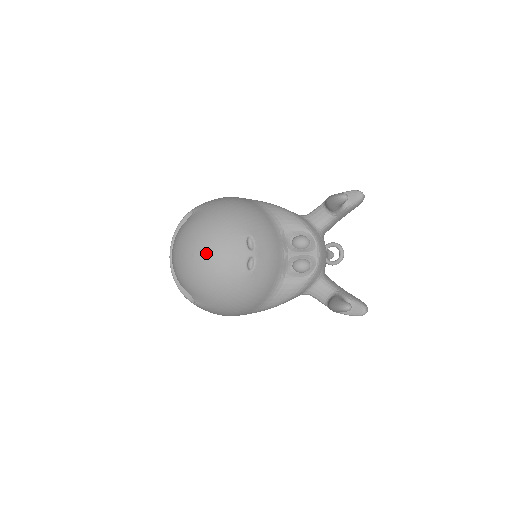
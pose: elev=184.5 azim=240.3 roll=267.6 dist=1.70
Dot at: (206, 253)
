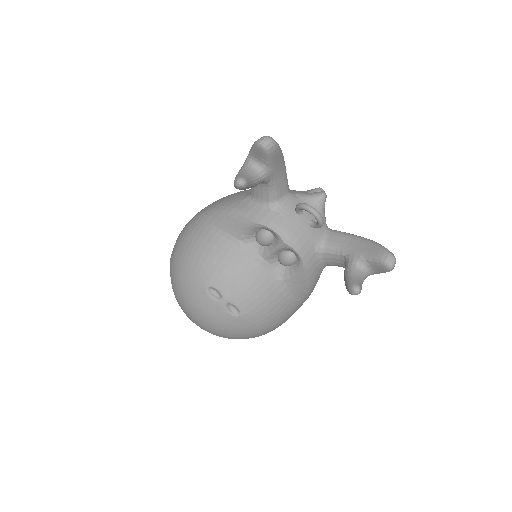
Dot at: (197, 322)
